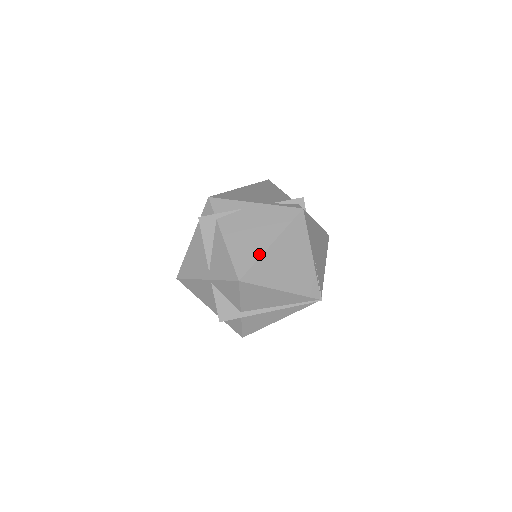
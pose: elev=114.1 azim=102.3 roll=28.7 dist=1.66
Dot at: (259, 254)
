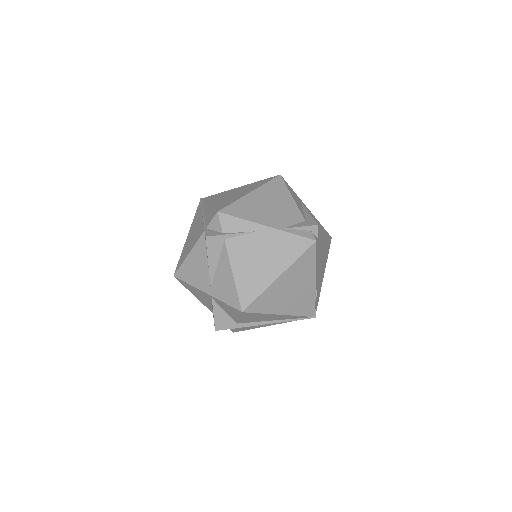
Dot at: (265, 286)
